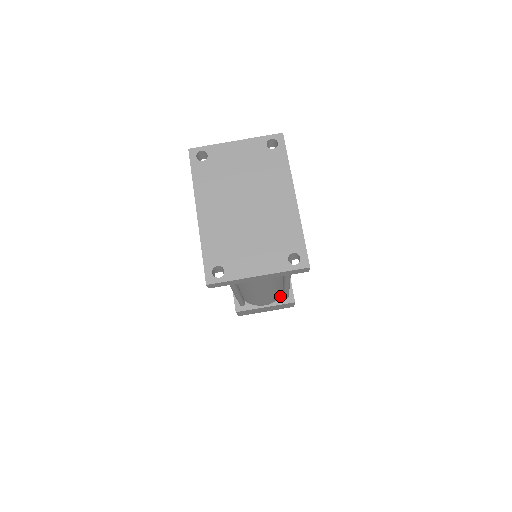
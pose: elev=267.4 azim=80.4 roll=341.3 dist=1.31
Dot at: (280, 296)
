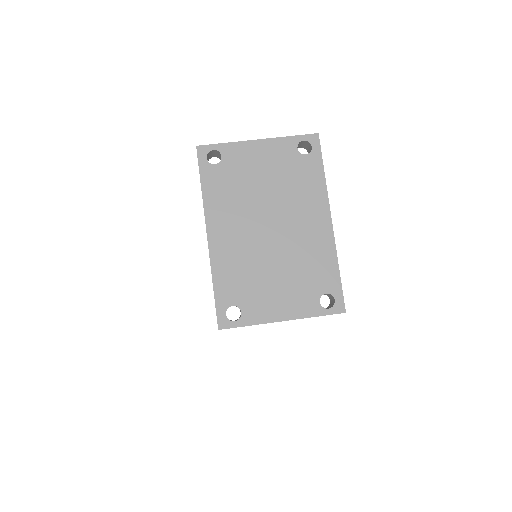
Dot at: occluded
